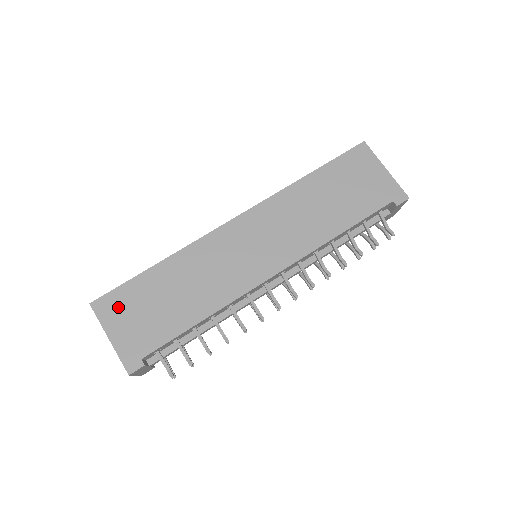
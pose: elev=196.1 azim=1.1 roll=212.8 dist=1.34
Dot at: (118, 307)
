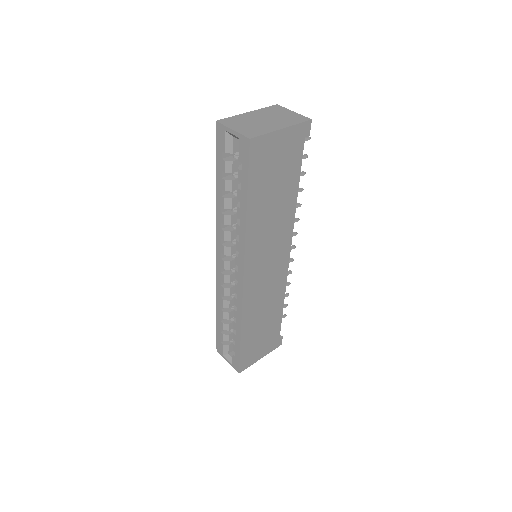
Dot at: (250, 357)
